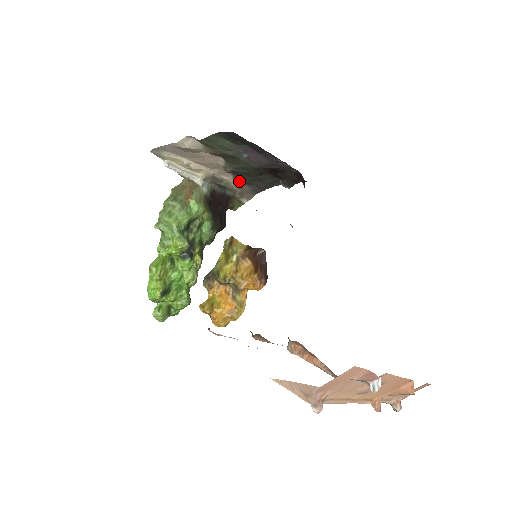
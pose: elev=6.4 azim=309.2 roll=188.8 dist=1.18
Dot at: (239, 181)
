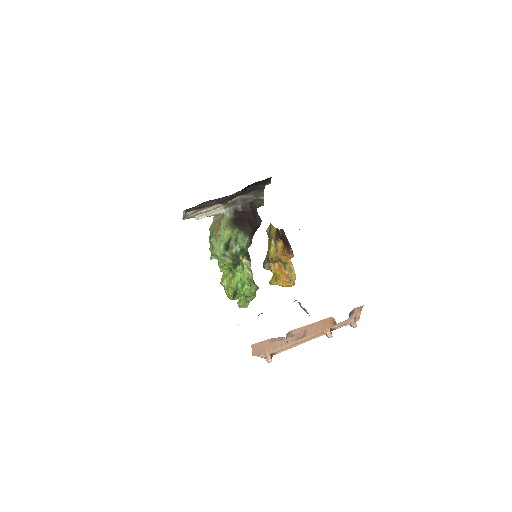
Dot at: (245, 194)
